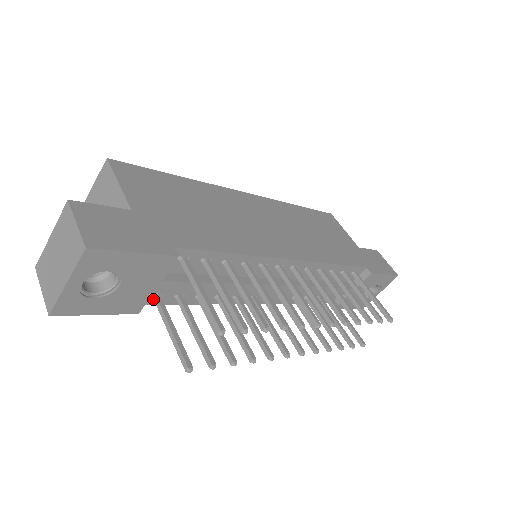
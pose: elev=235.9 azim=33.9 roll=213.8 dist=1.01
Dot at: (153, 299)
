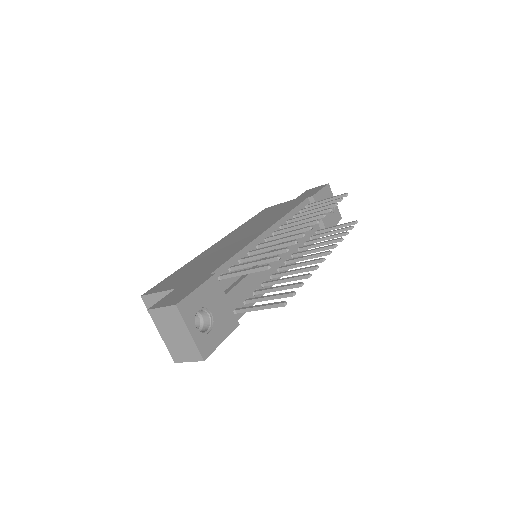
Dot at: (237, 314)
